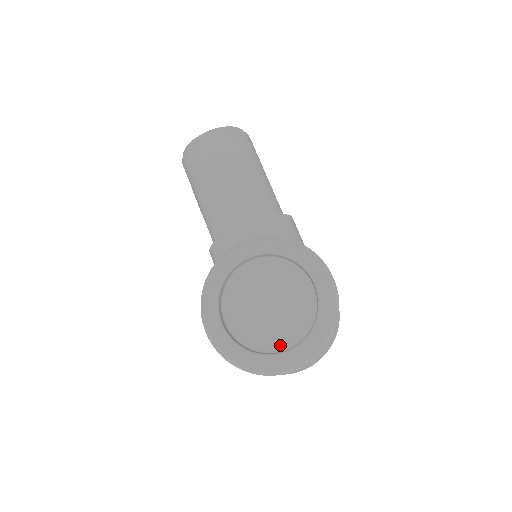
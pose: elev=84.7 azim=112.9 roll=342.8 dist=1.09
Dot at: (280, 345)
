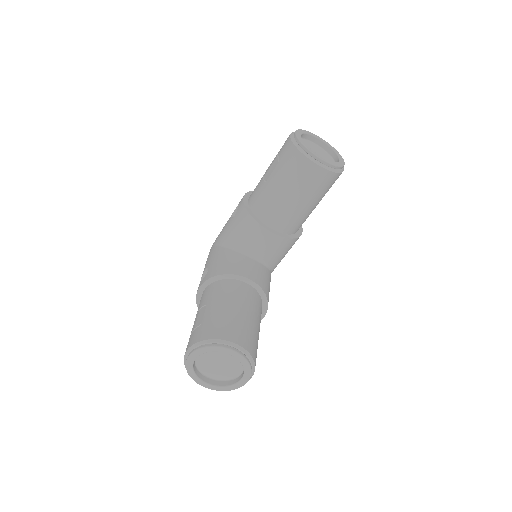
Dot at: (208, 375)
